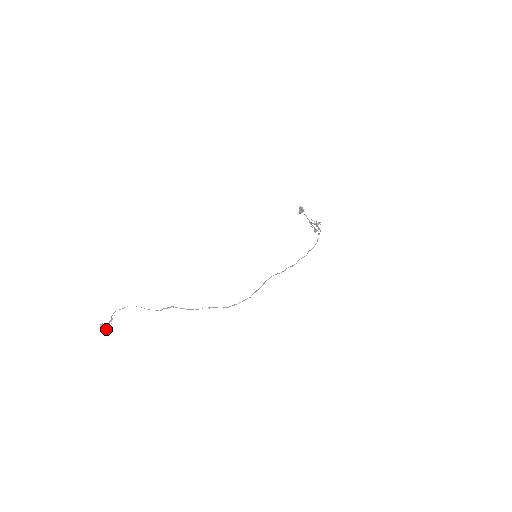
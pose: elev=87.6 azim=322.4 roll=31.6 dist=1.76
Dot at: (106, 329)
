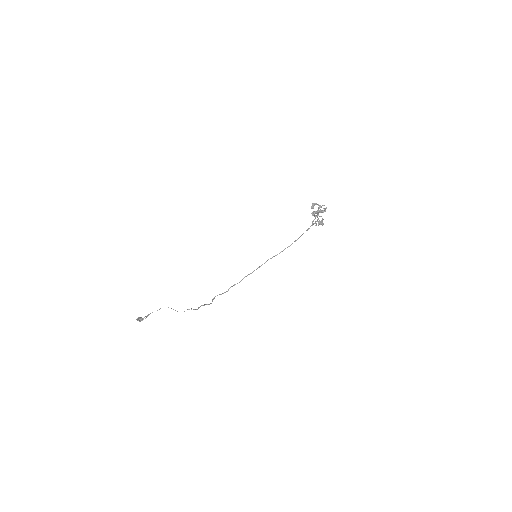
Dot at: (138, 320)
